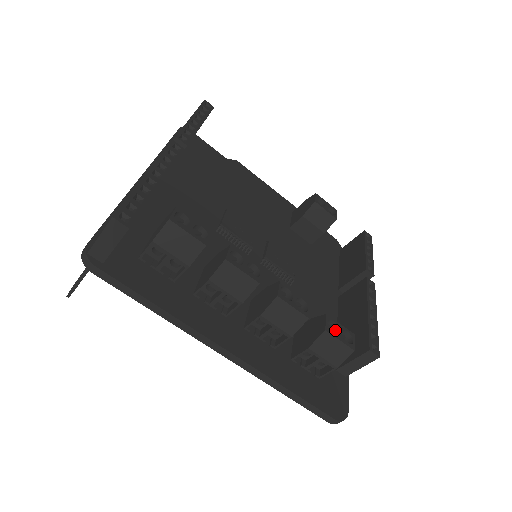
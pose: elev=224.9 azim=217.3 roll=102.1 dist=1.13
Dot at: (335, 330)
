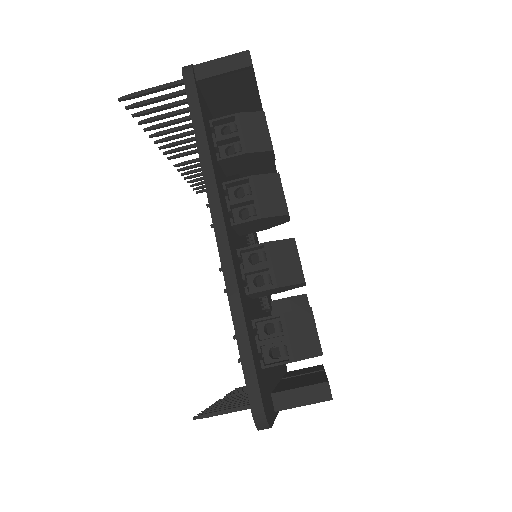
Dot at: occluded
